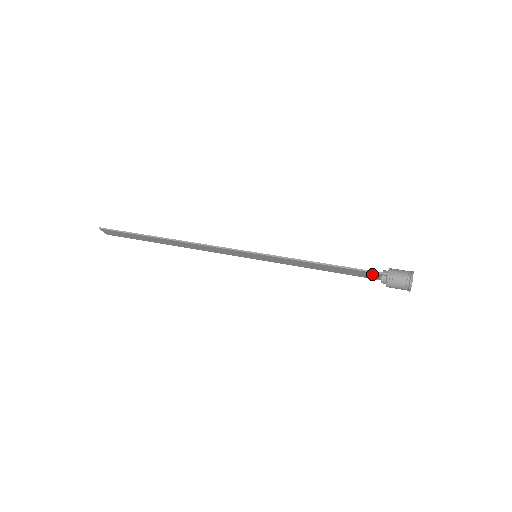
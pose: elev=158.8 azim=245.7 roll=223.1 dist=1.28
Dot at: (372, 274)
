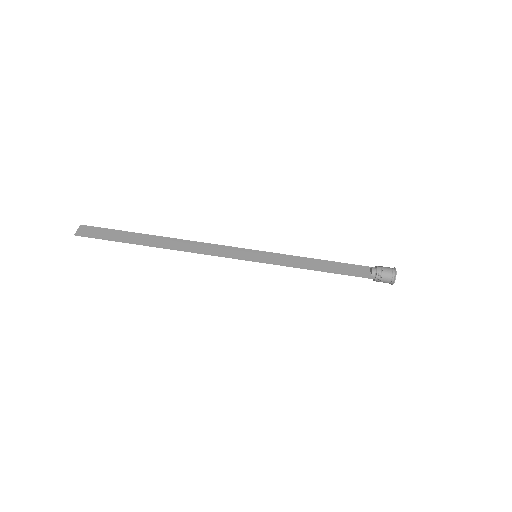
Dot at: (362, 274)
